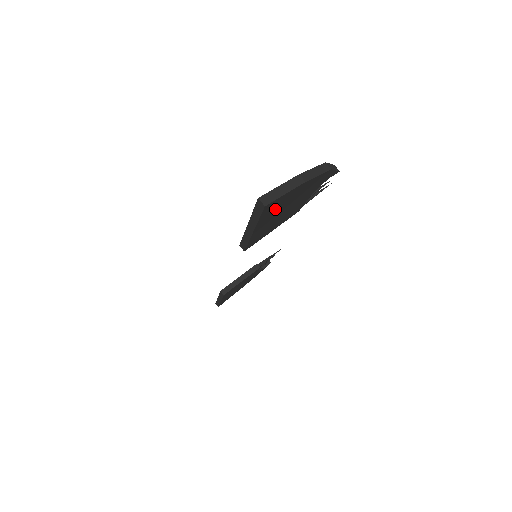
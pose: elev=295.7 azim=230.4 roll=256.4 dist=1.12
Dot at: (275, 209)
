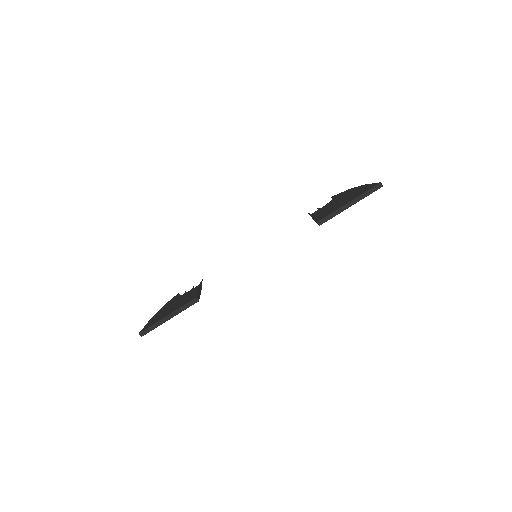
Dot at: occluded
